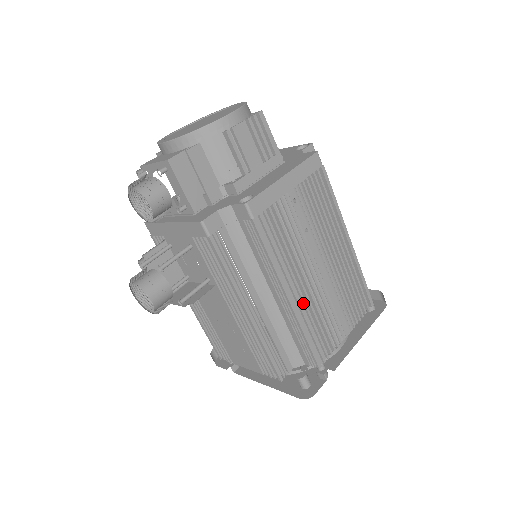
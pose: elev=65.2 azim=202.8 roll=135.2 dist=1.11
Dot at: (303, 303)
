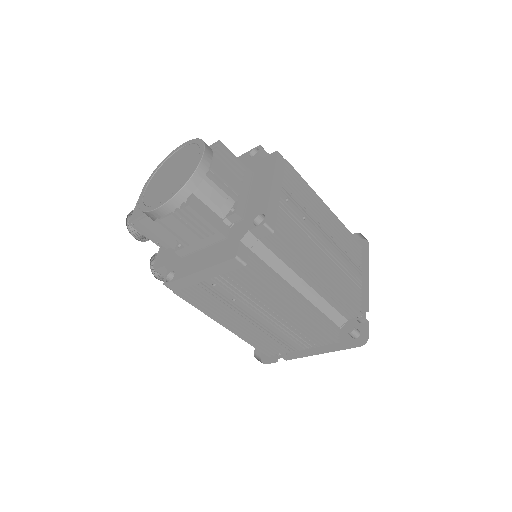
Dot at: (242, 330)
